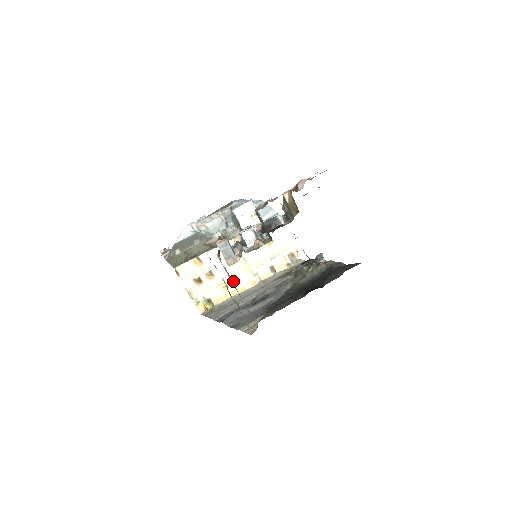
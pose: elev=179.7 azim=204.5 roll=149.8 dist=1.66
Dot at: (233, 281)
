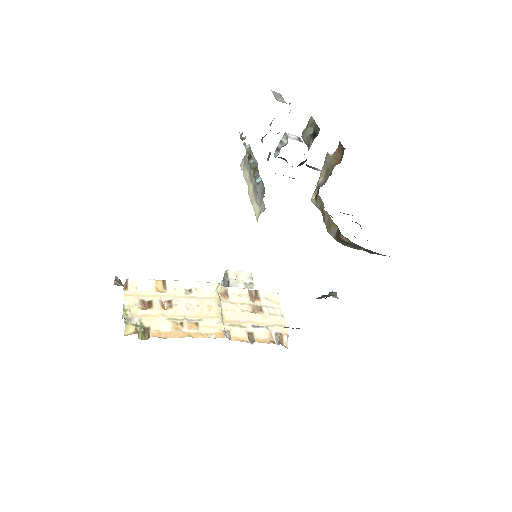
Dot at: (194, 322)
